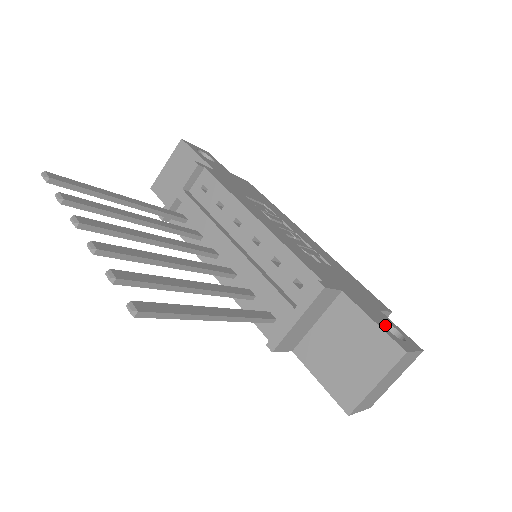
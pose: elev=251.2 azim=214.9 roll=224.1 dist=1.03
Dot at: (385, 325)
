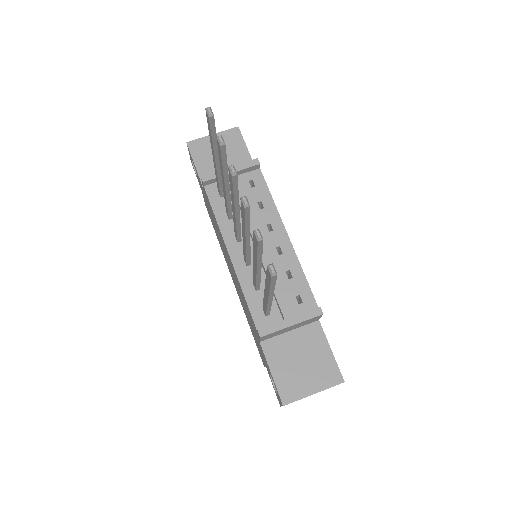
Dot at: occluded
